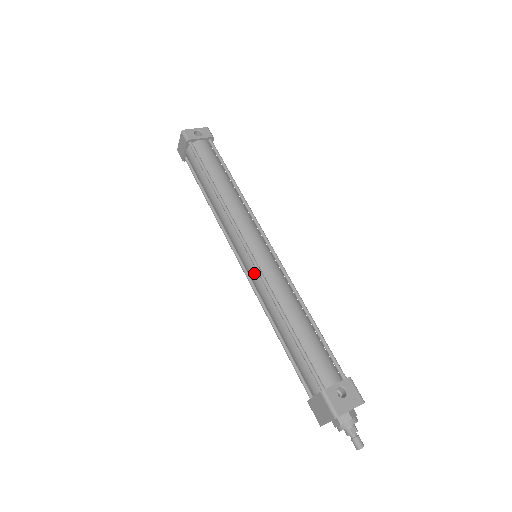
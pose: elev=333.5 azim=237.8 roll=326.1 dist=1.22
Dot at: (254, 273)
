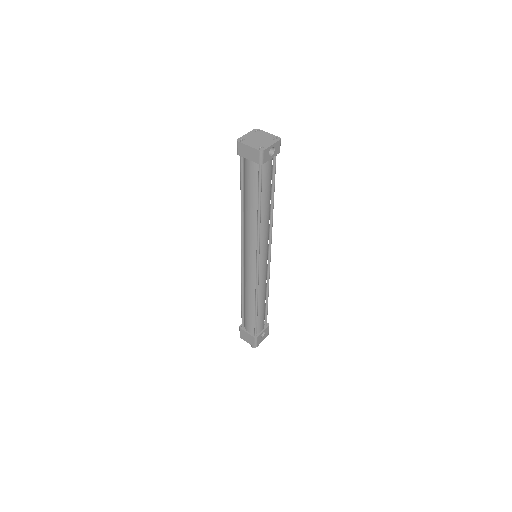
Dot at: (252, 275)
